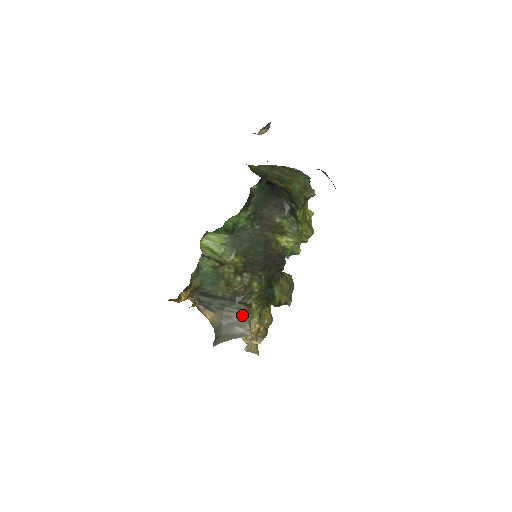
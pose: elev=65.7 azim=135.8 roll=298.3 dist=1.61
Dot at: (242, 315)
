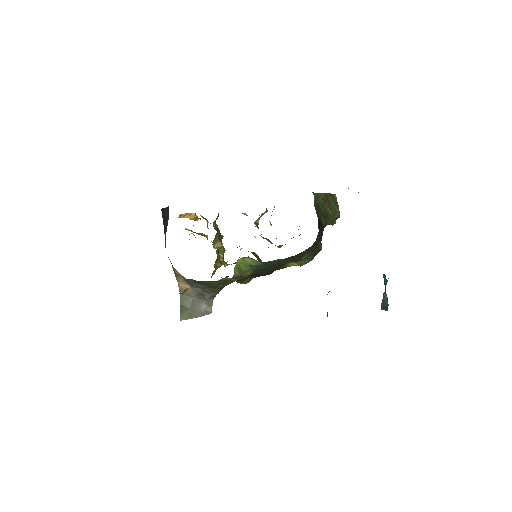
Dot at: (214, 295)
